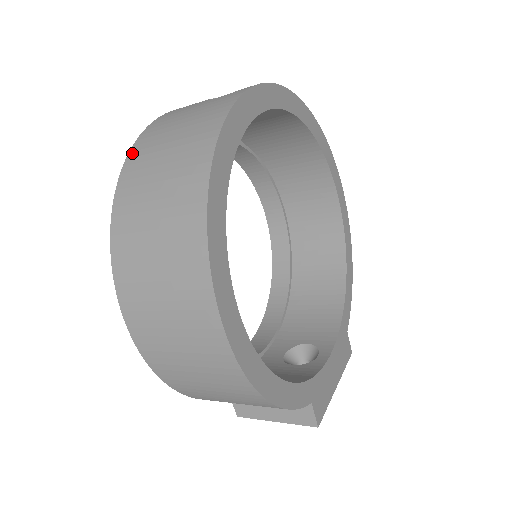
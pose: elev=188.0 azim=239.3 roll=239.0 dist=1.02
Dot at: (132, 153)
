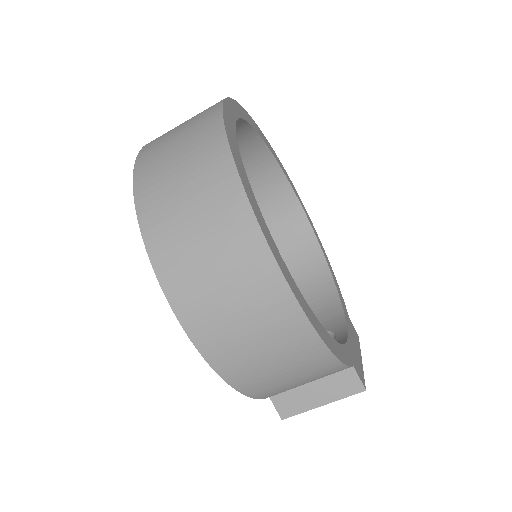
Dot at: (138, 166)
